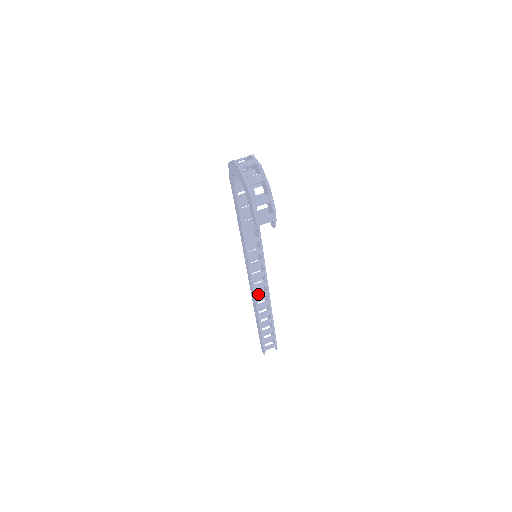
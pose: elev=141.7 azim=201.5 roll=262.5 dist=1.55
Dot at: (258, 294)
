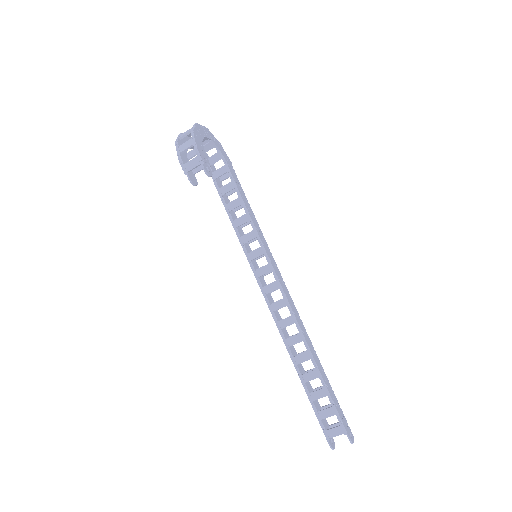
Dot at: (281, 320)
